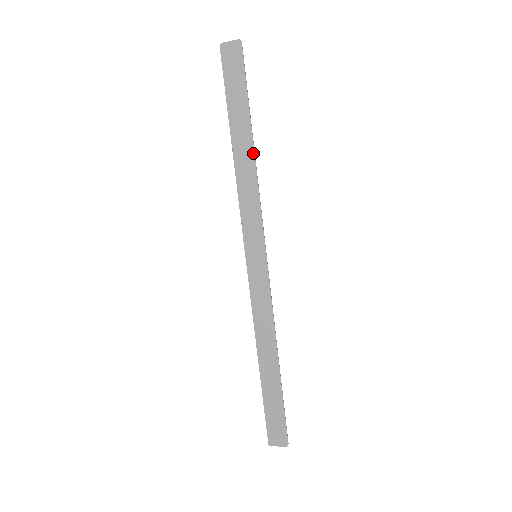
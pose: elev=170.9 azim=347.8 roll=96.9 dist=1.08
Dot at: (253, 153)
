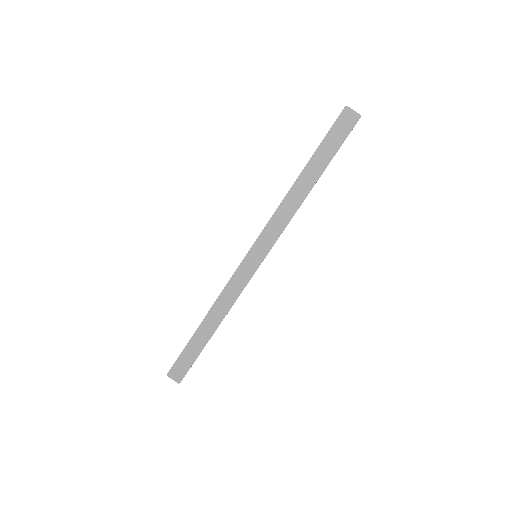
Dot at: (308, 192)
